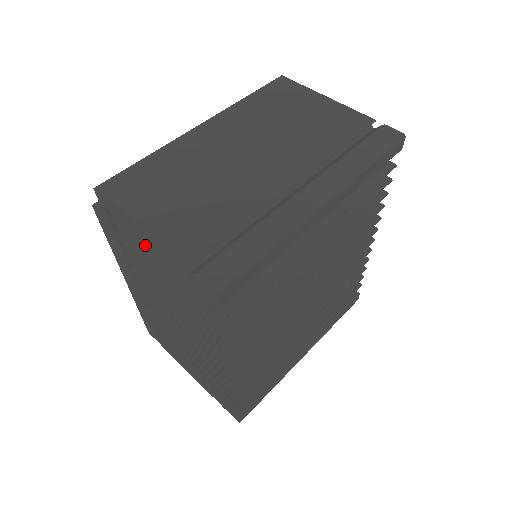
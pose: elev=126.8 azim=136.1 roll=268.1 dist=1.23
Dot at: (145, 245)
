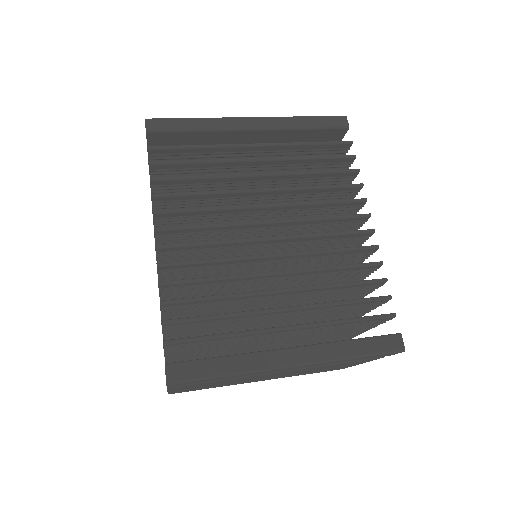
Dot at: occluded
